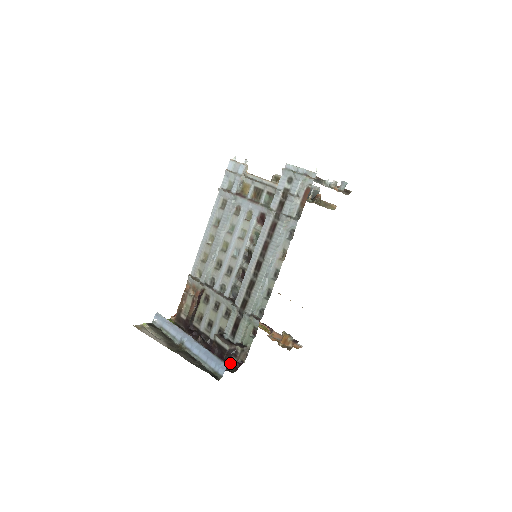
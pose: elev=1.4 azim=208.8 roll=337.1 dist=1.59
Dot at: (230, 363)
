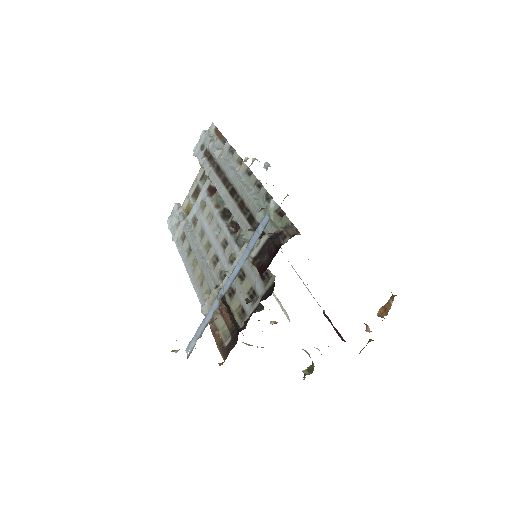
Dot at: (284, 243)
